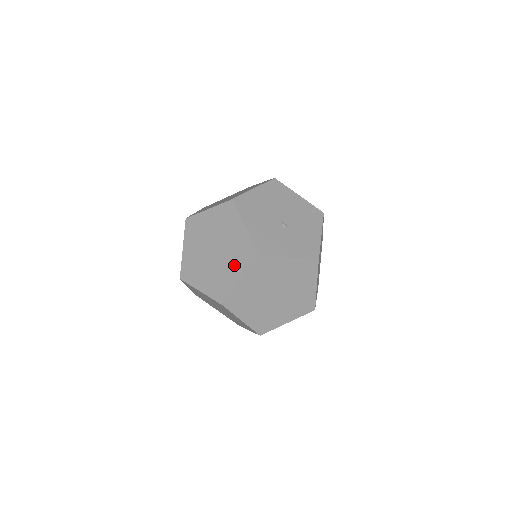
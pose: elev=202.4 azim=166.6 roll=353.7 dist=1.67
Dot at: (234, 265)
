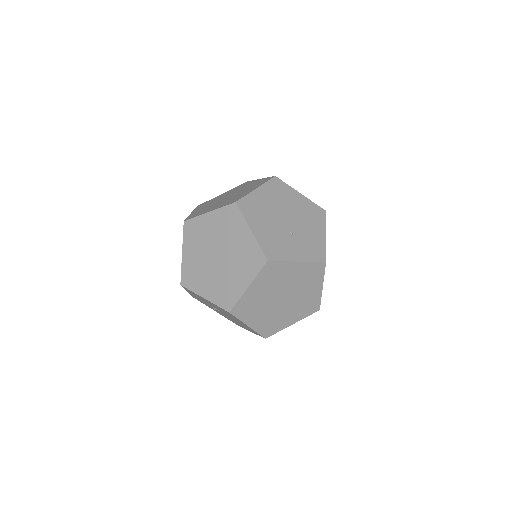
Dot at: (313, 226)
